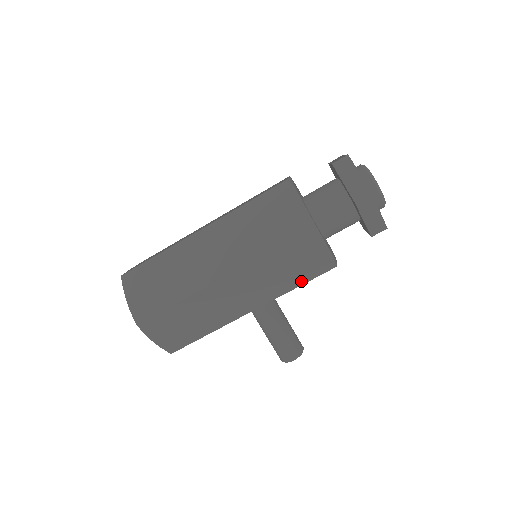
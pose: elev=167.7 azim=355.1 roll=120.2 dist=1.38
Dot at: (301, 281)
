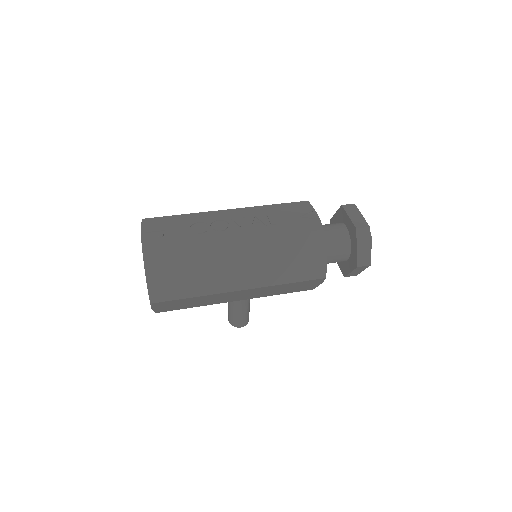
Dot at: (286, 293)
